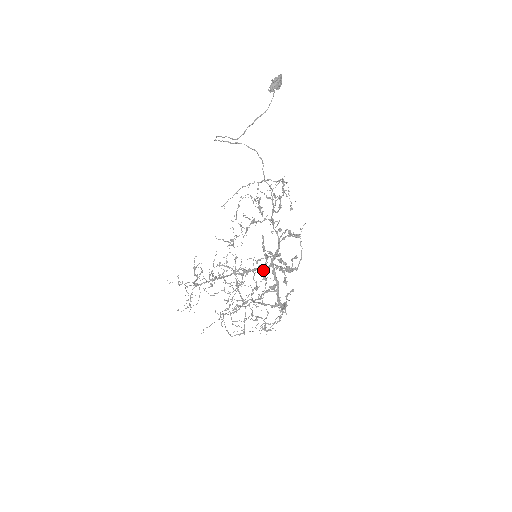
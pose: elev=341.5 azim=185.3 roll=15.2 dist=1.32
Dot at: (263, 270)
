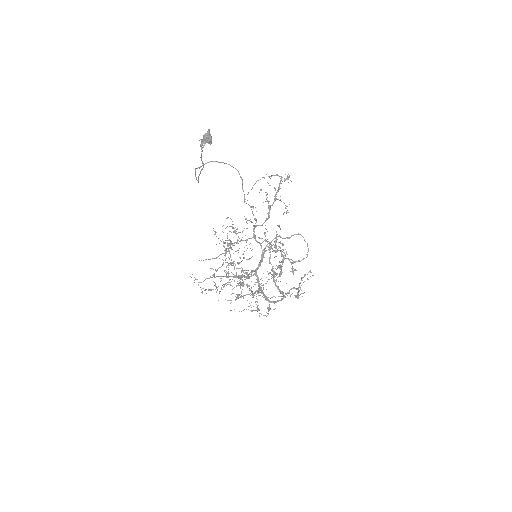
Dot at: (249, 278)
